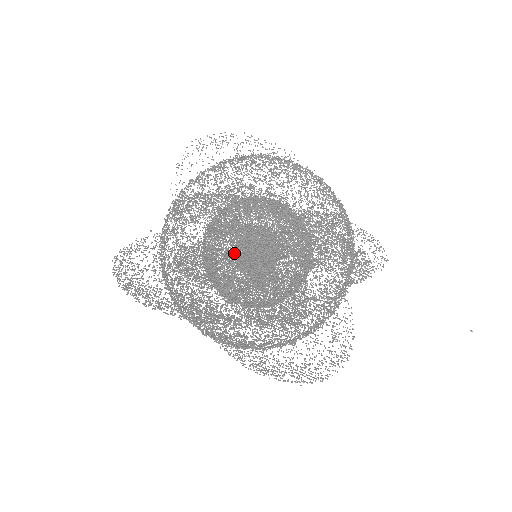
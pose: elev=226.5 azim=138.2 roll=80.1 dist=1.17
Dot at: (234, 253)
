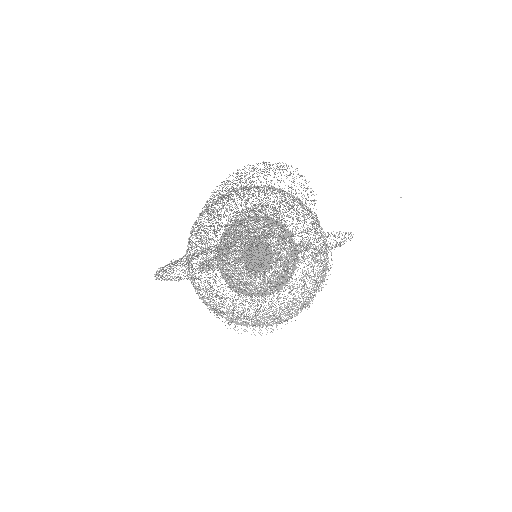
Dot at: (223, 206)
